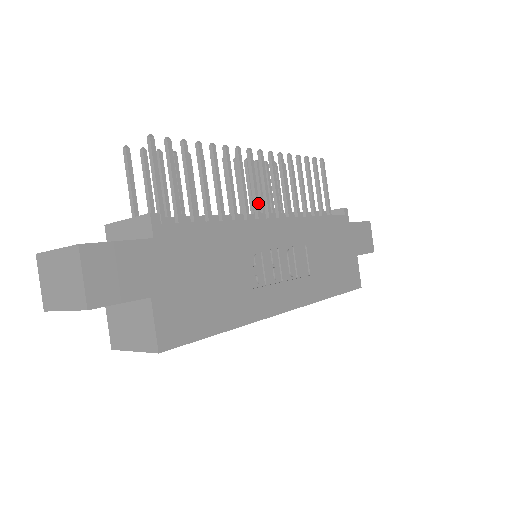
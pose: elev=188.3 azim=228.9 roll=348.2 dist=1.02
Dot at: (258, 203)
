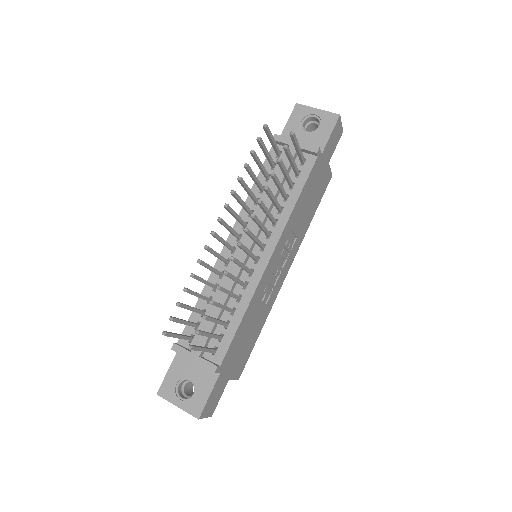
Dot at: (255, 257)
